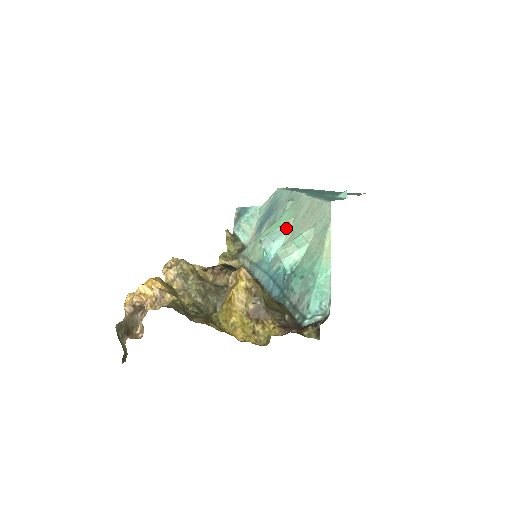
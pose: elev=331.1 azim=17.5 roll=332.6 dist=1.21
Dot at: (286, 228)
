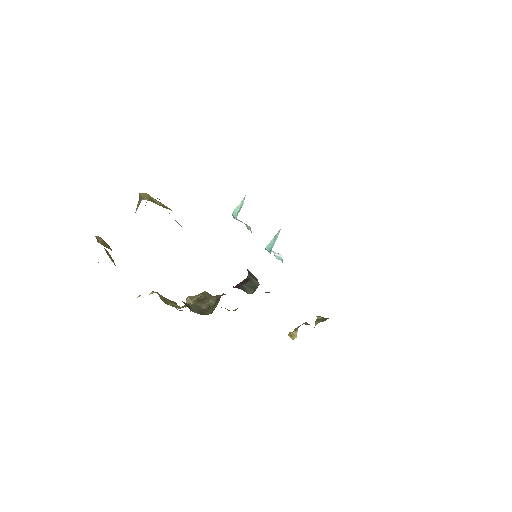
Dot at: occluded
